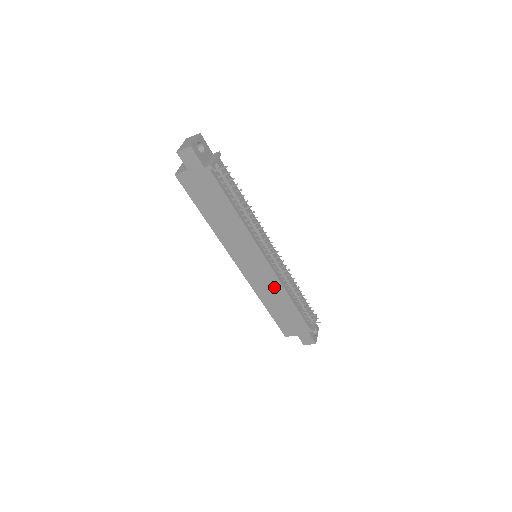
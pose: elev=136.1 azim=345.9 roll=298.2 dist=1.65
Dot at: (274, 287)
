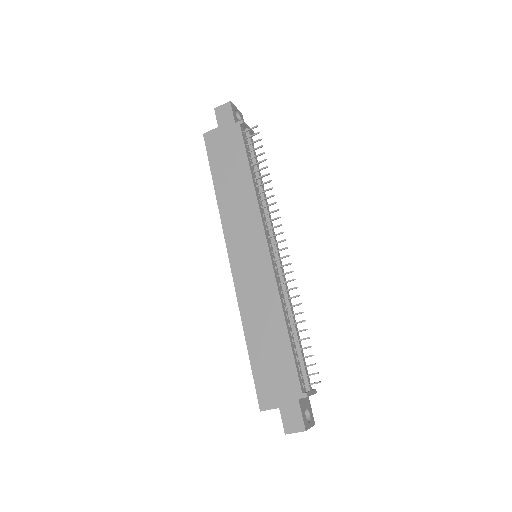
Dot at: (267, 297)
